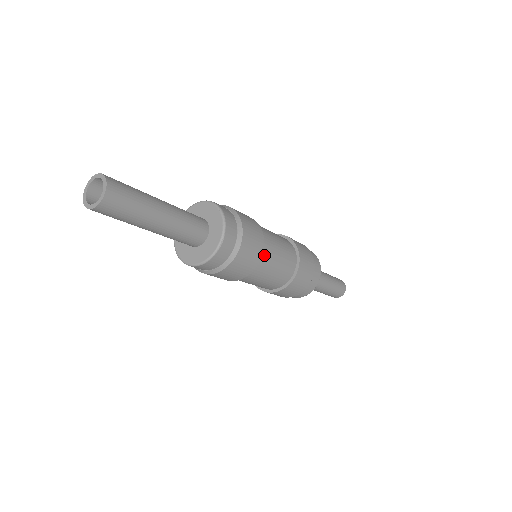
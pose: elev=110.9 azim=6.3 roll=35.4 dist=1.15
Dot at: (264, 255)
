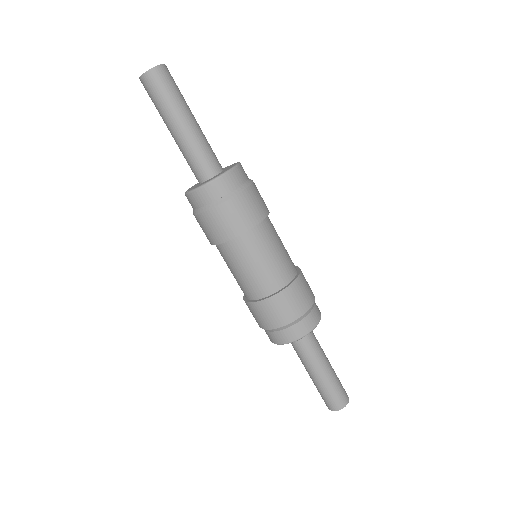
Dot at: (267, 225)
